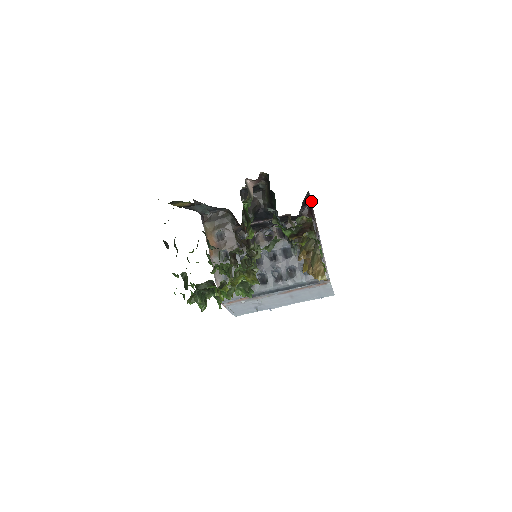
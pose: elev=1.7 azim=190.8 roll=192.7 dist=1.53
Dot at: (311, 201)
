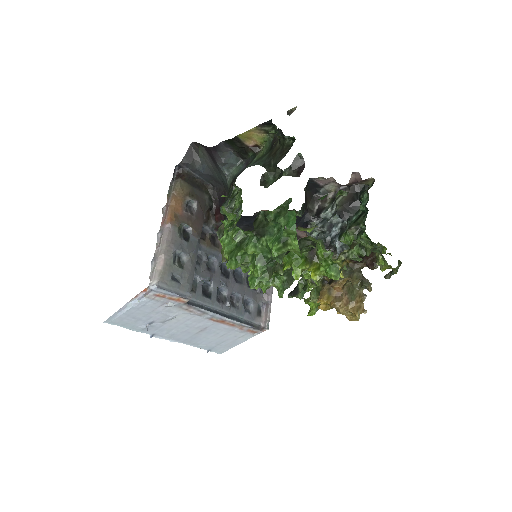
Dot at: occluded
